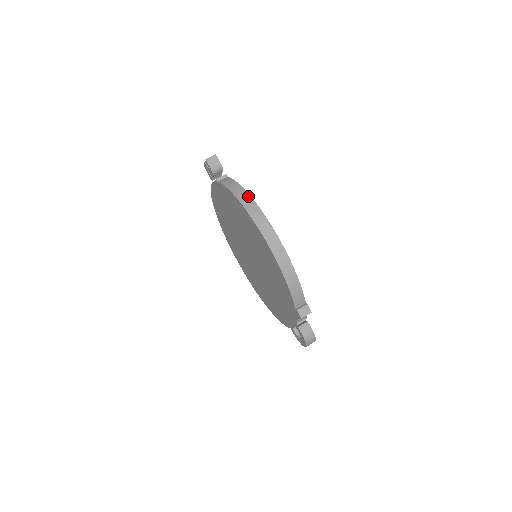
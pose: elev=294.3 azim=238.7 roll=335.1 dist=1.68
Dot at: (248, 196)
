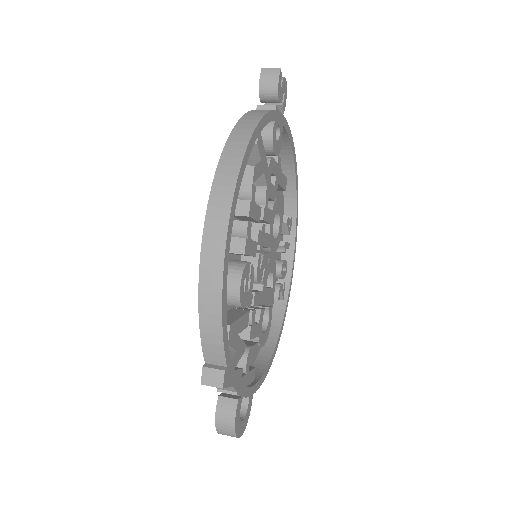
Dot at: (247, 137)
